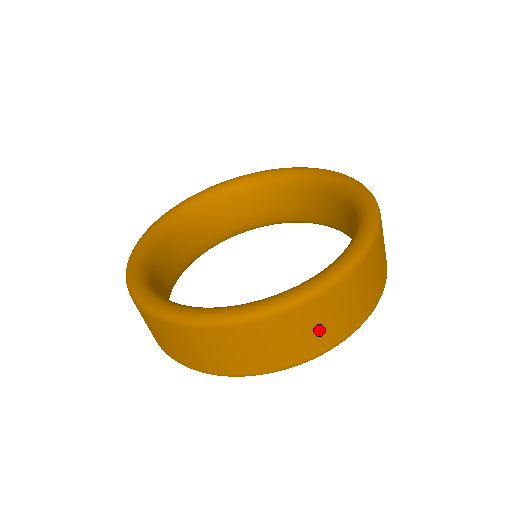
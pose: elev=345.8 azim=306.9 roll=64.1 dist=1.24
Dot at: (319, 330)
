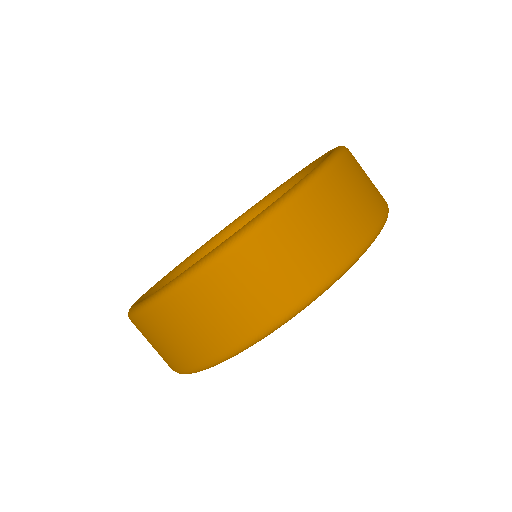
Dot at: (273, 279)
